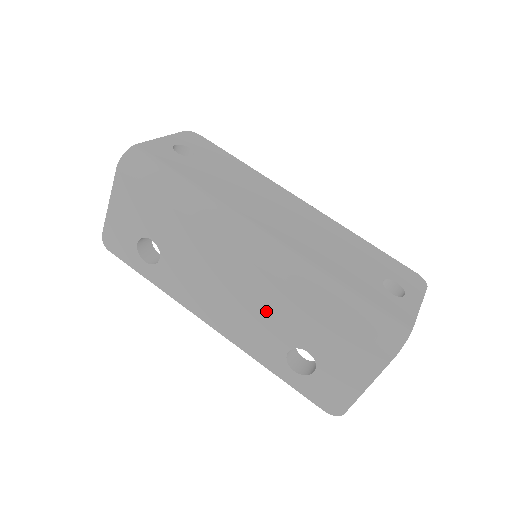
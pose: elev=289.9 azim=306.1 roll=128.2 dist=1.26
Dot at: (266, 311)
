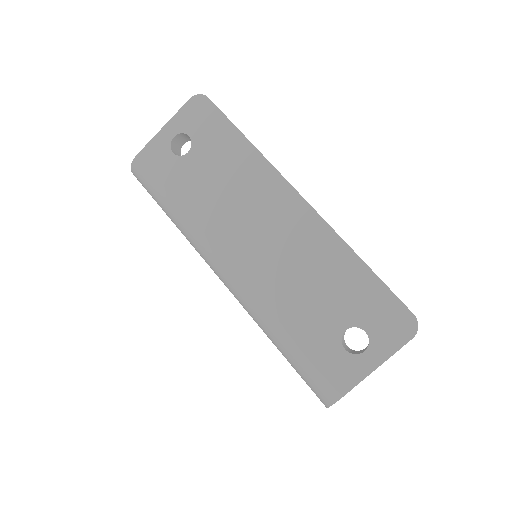
Dot at: occluded
